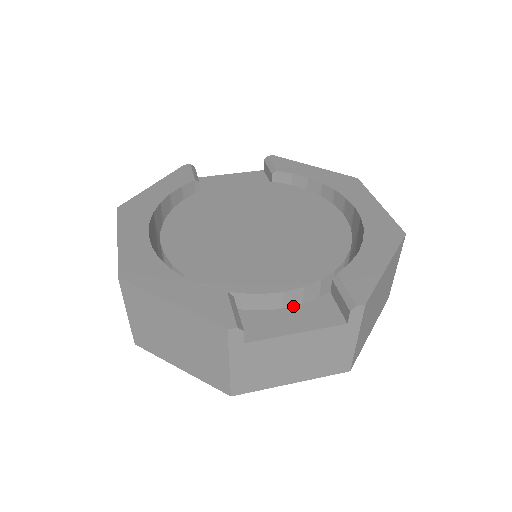
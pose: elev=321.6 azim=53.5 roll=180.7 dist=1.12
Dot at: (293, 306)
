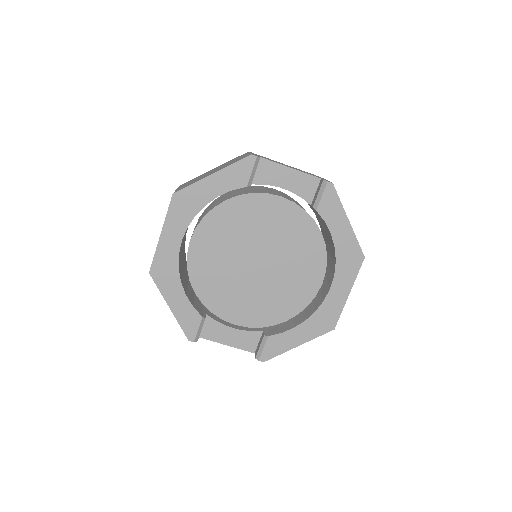
Dot at: (237, 329)
